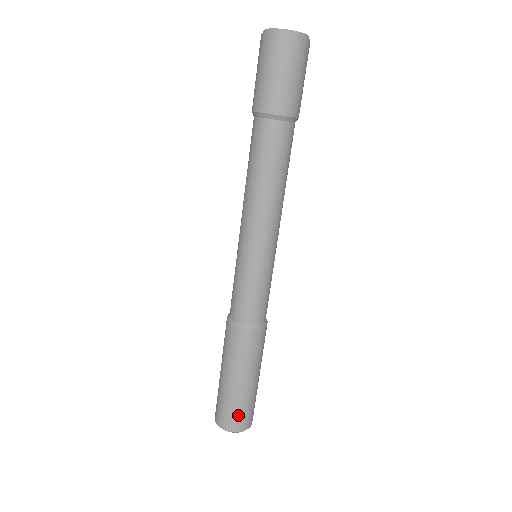
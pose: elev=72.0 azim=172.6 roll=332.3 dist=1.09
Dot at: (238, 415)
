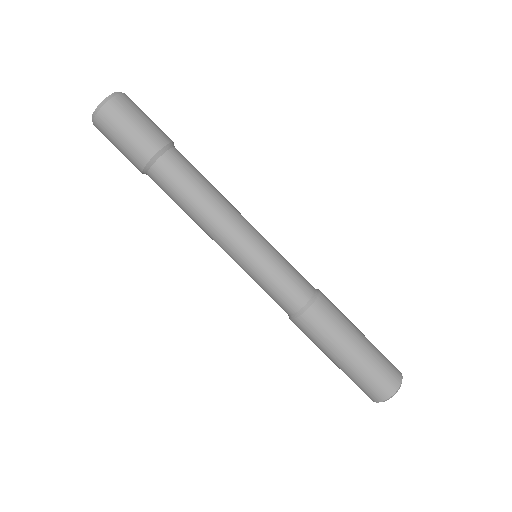
Dot at: (383, 374)
